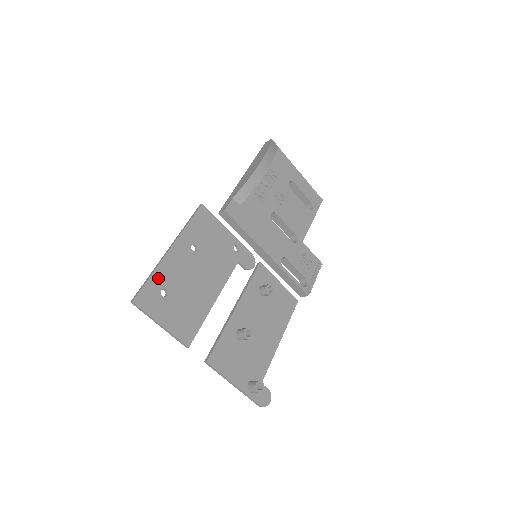
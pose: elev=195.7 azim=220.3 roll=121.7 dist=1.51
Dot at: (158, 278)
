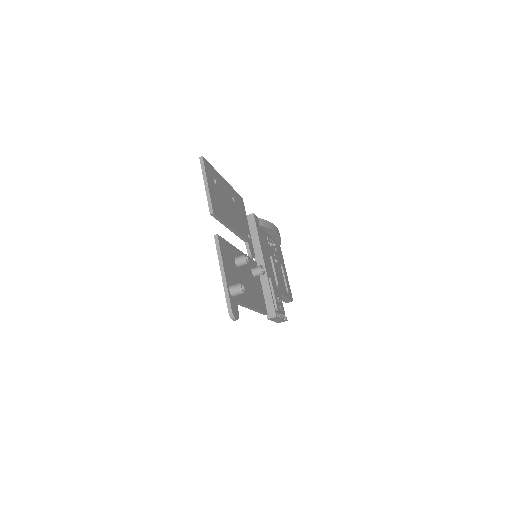
Dot at: (215, 174)
